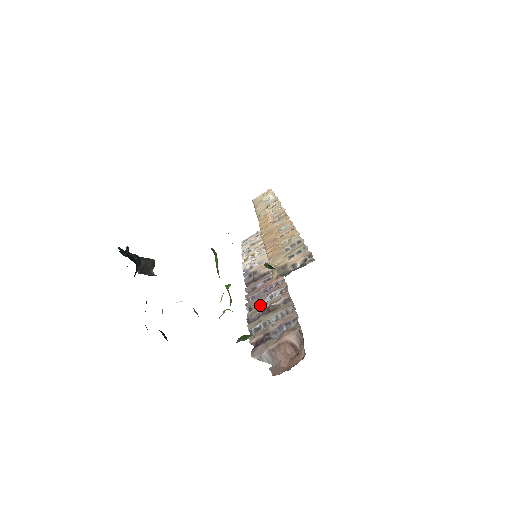
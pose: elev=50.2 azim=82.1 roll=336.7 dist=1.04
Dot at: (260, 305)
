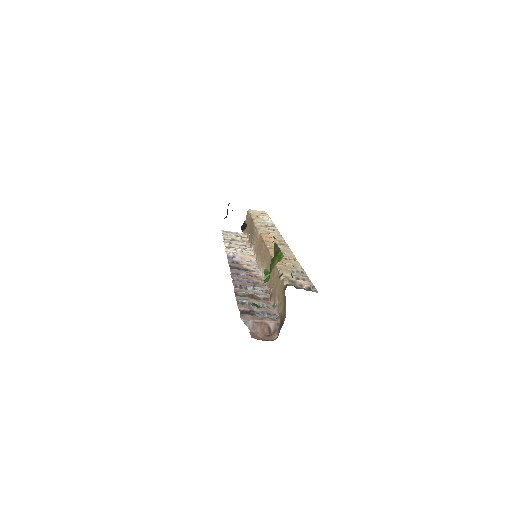
Dot at: (245, 289)
